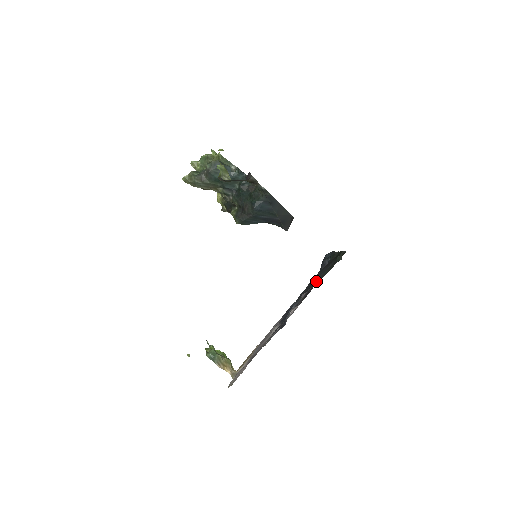
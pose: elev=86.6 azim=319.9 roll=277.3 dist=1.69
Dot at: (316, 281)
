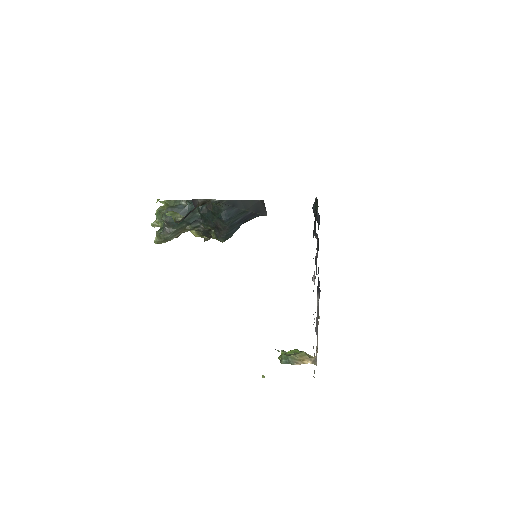
Dot at: occluded
